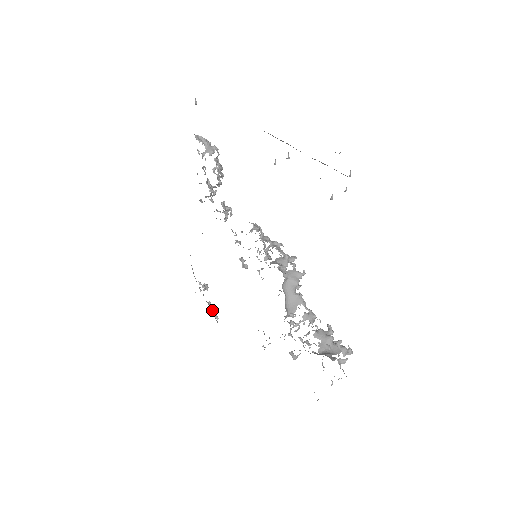
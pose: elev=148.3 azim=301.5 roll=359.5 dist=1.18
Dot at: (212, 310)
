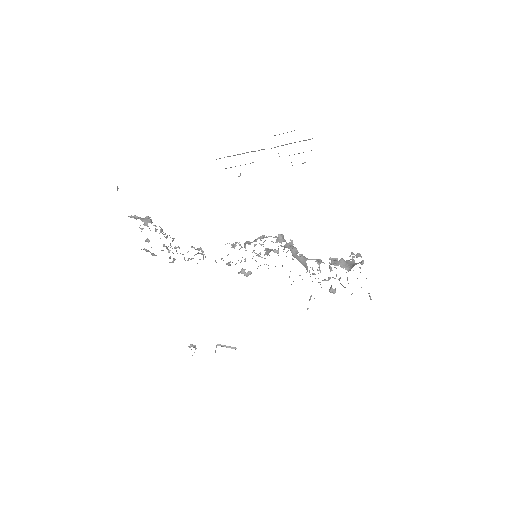
Dot at: (226, 347)
